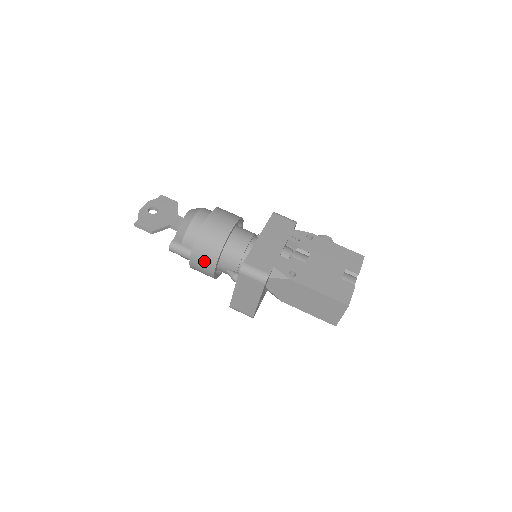
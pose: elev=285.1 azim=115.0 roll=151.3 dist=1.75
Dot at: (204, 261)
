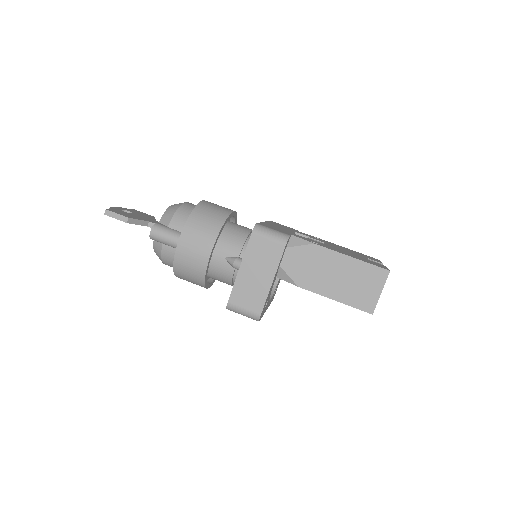
Dot at: (198, 241)
